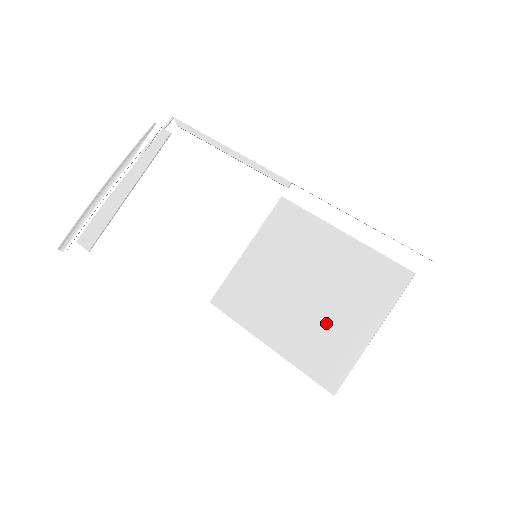
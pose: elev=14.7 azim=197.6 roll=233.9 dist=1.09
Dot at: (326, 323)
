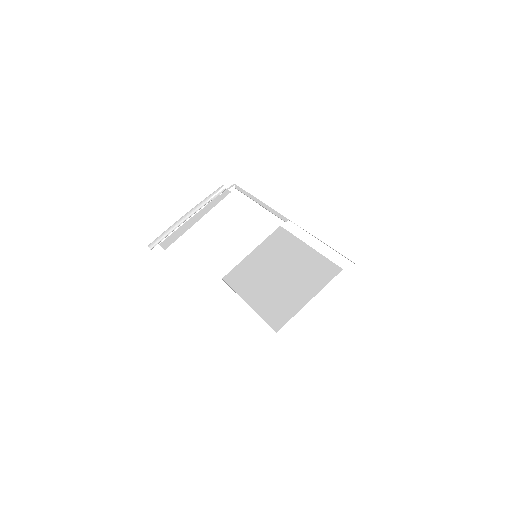
Dot at: (284, 293)
